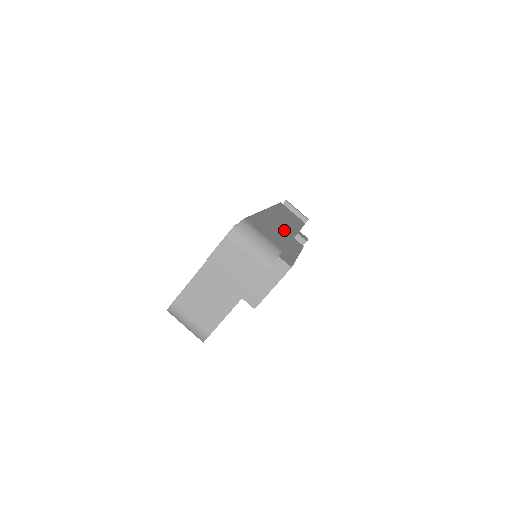
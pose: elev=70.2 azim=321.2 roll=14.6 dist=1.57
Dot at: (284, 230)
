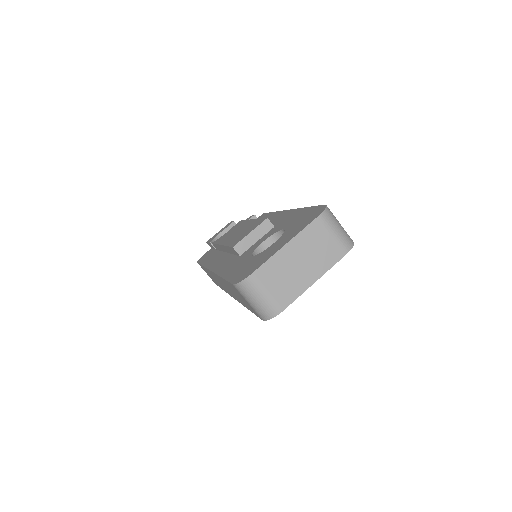
Dot at: occluded
